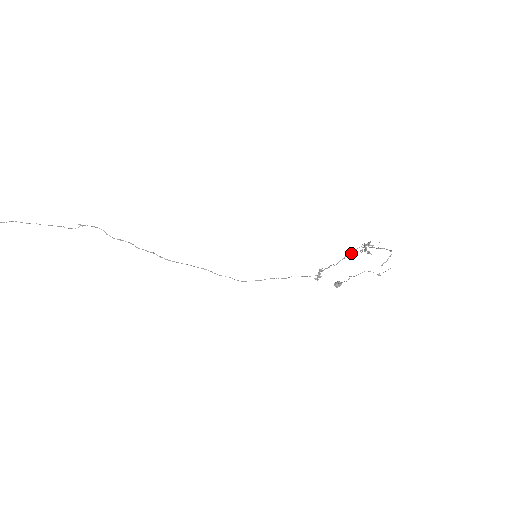
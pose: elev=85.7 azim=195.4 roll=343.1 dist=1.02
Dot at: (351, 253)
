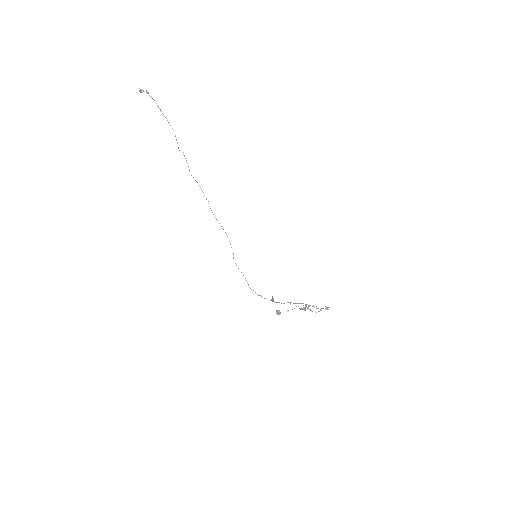
Dot at: (296, 303)
